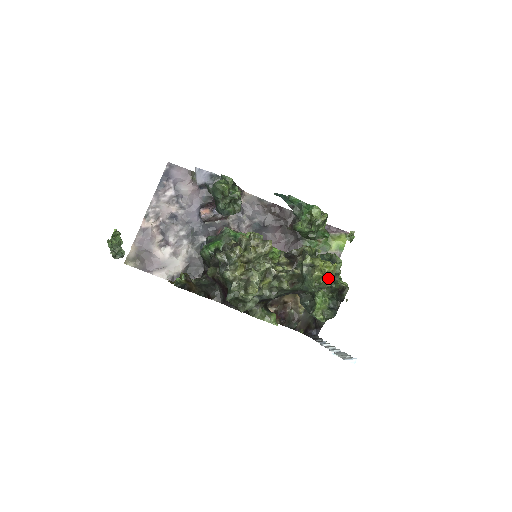
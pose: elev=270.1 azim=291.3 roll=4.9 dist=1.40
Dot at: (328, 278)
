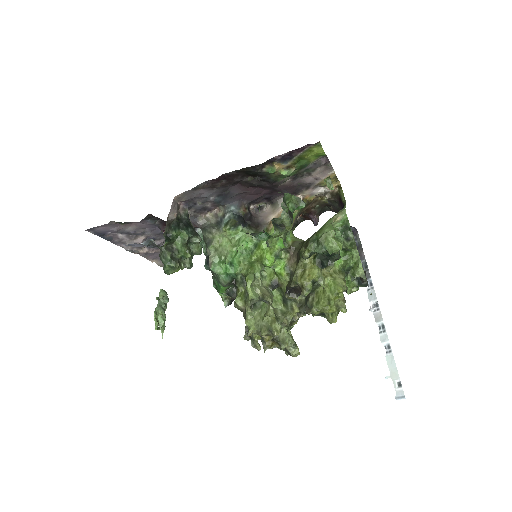
Dot at: occluded
